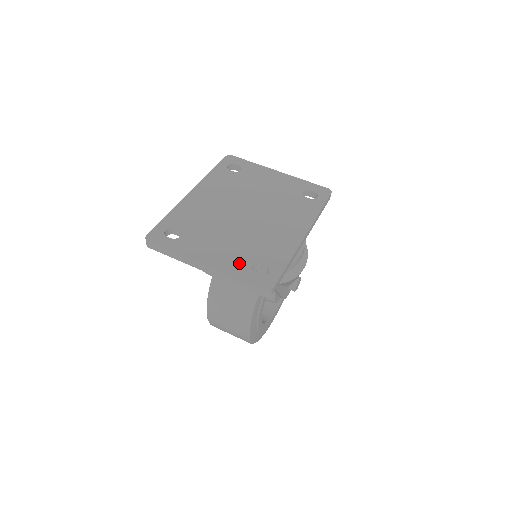
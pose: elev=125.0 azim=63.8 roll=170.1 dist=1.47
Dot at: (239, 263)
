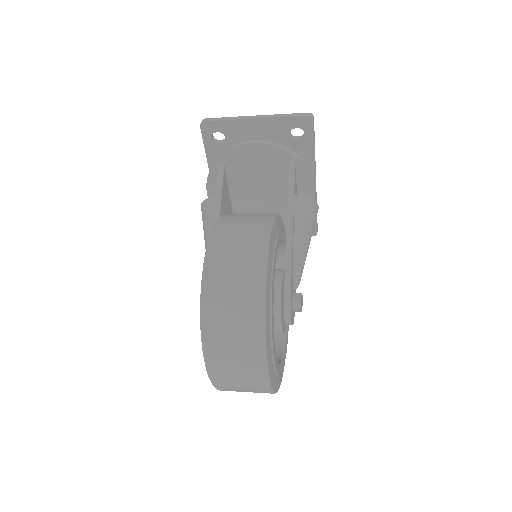
Dot at: occluded
